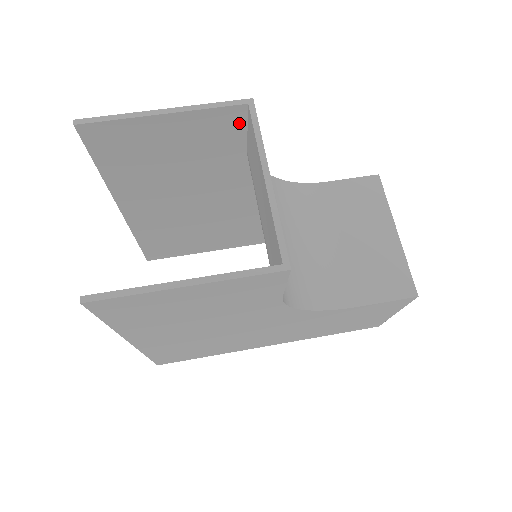
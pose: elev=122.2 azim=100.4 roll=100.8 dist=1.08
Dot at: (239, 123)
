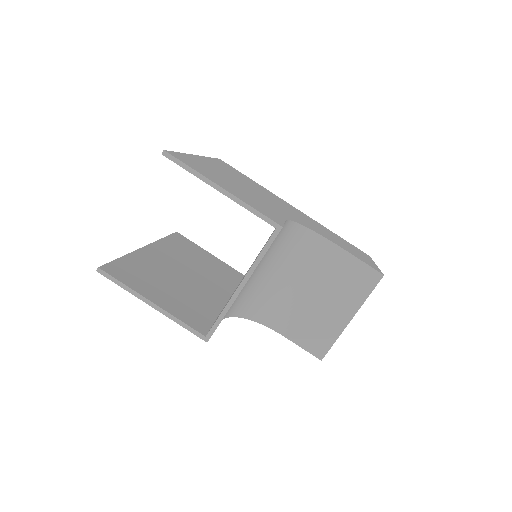
Dot at: occluded
